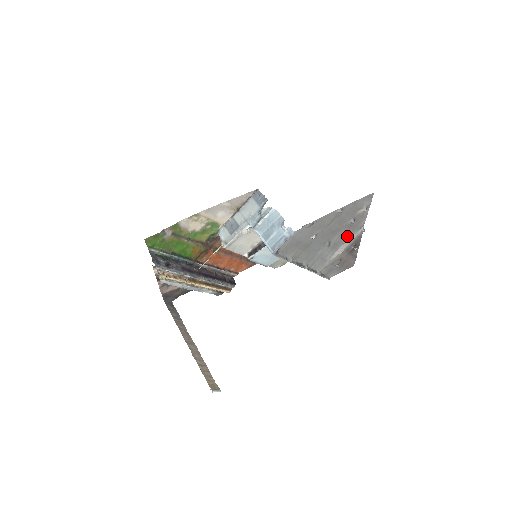
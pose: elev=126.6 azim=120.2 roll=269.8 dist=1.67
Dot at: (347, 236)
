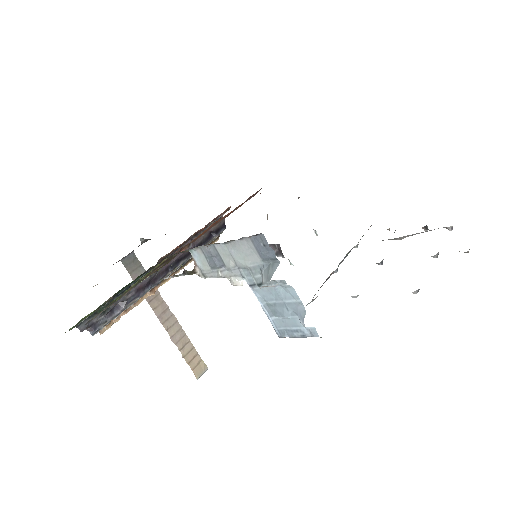
Dot at: occluded
